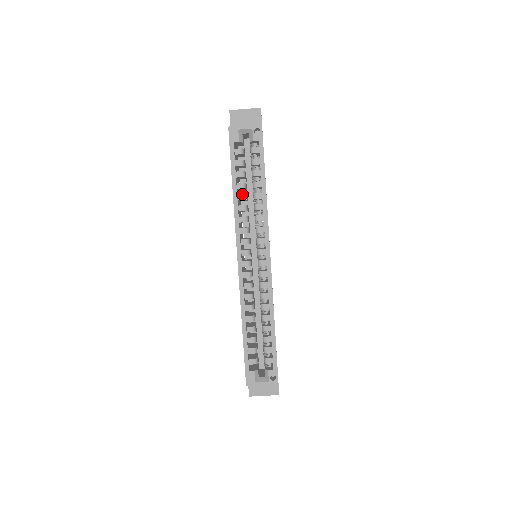
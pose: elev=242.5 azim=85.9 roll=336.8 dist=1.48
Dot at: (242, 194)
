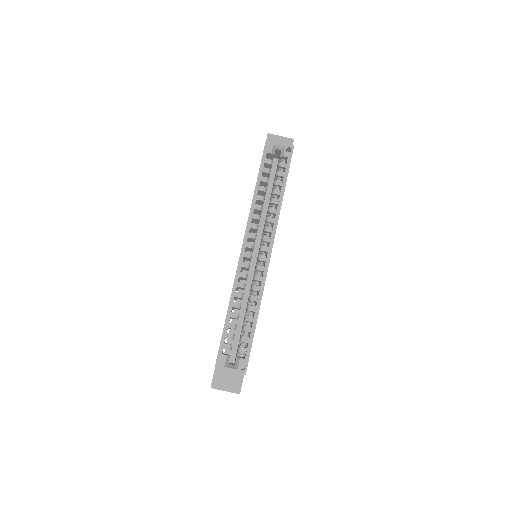
Dot at: (261, 196)
